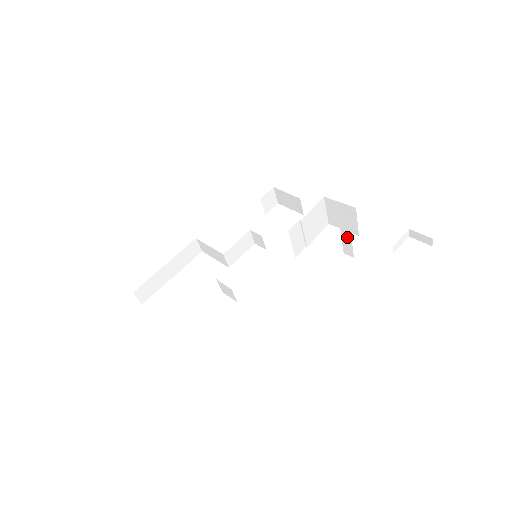
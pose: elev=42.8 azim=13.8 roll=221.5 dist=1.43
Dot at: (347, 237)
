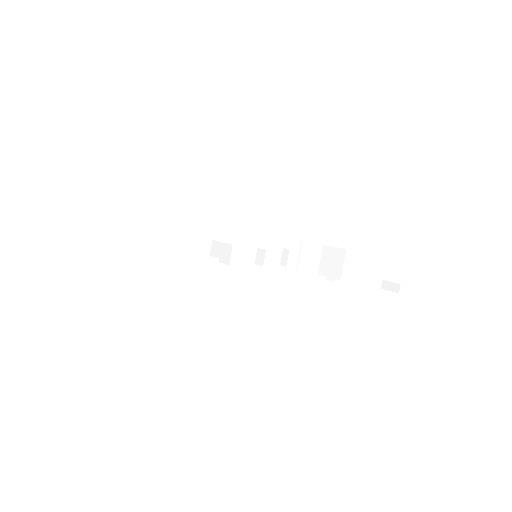
Dot at: (334, 258)
